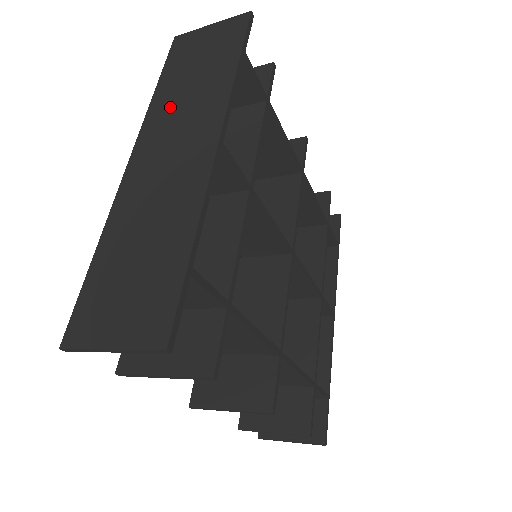
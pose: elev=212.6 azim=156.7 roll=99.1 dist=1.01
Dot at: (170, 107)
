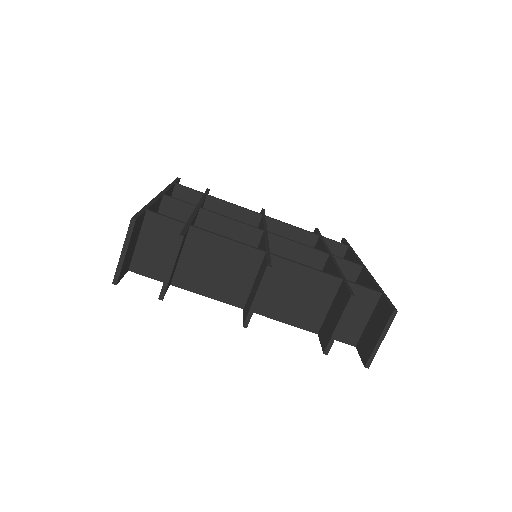
Dot at: occluded
